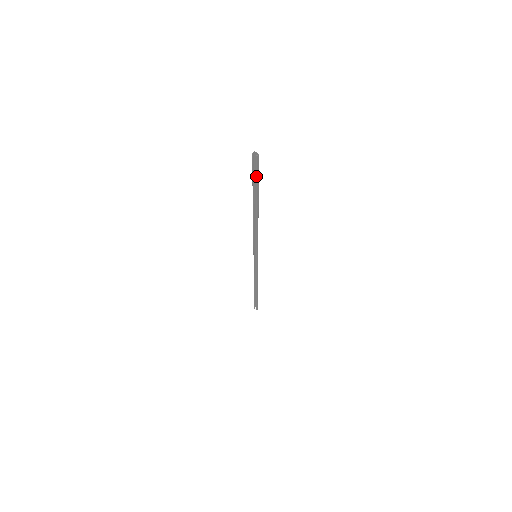
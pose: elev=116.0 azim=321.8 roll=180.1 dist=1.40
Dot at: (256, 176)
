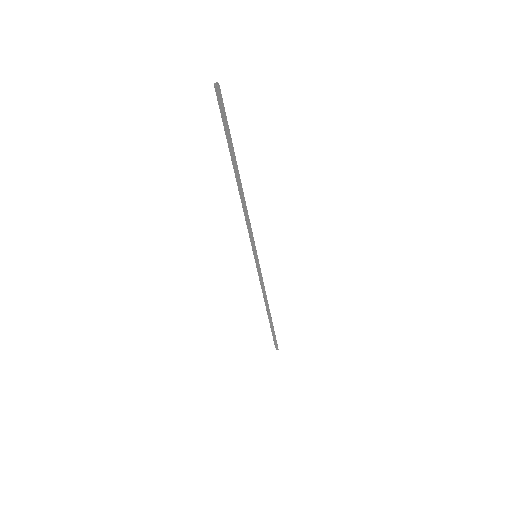
Dot at: (223, 119)
